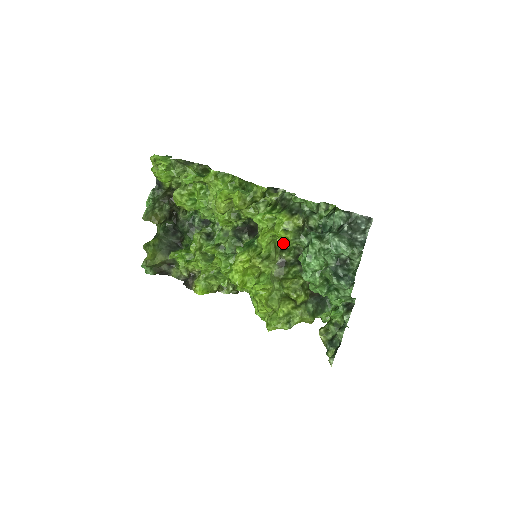
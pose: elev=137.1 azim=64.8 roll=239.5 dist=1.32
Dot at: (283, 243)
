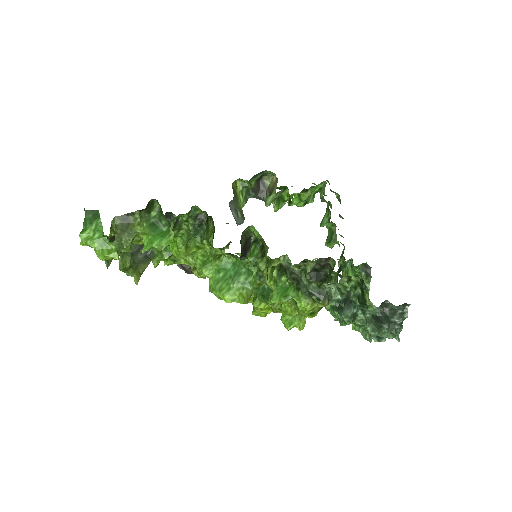
Dot at: occluded
